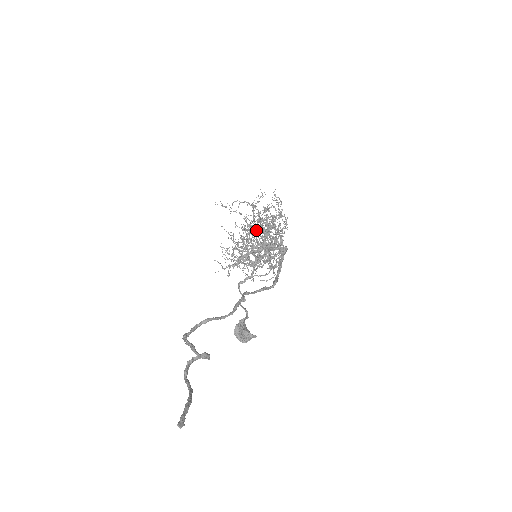
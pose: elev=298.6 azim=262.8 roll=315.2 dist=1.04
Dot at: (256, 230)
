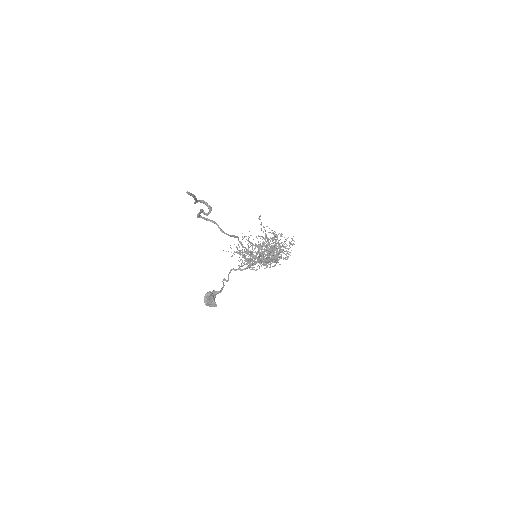
Dot at: occluded
